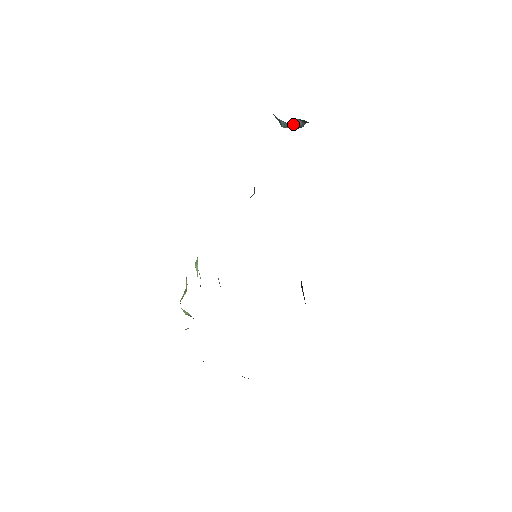
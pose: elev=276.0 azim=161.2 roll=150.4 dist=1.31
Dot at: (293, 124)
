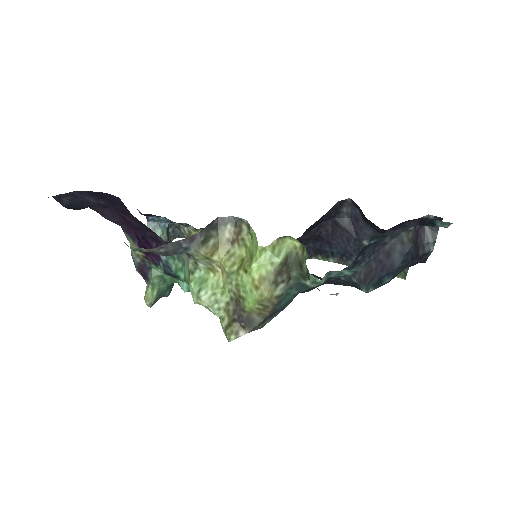
Dot at: (167, 233)
